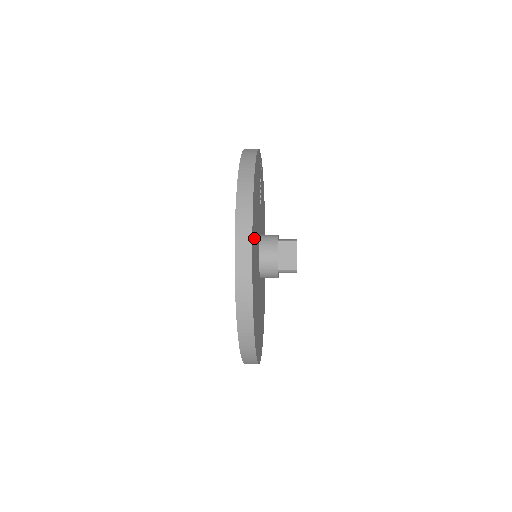
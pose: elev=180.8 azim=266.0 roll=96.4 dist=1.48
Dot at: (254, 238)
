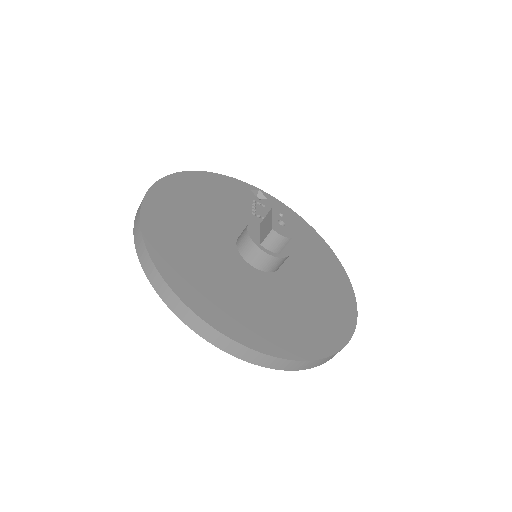
Dot at: (170, 209)
